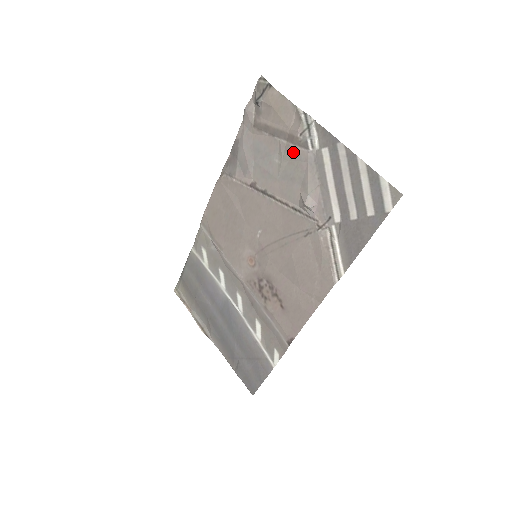
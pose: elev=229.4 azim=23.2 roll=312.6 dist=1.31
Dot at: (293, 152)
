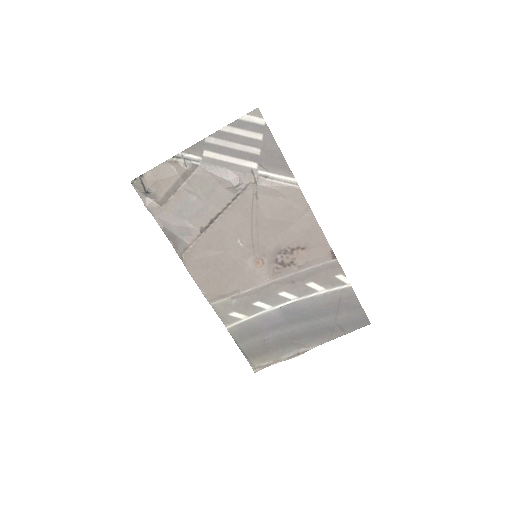
Dot at: (195, 180)
